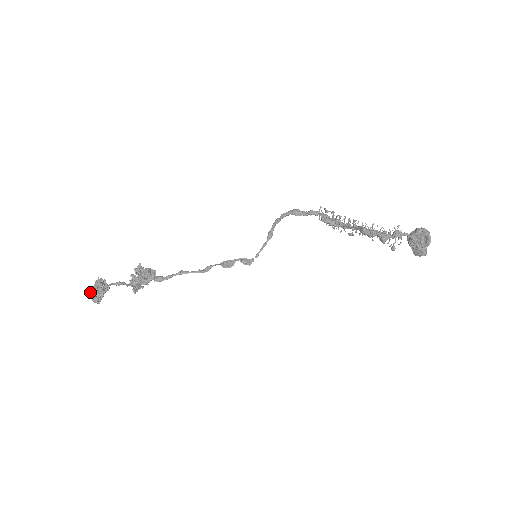
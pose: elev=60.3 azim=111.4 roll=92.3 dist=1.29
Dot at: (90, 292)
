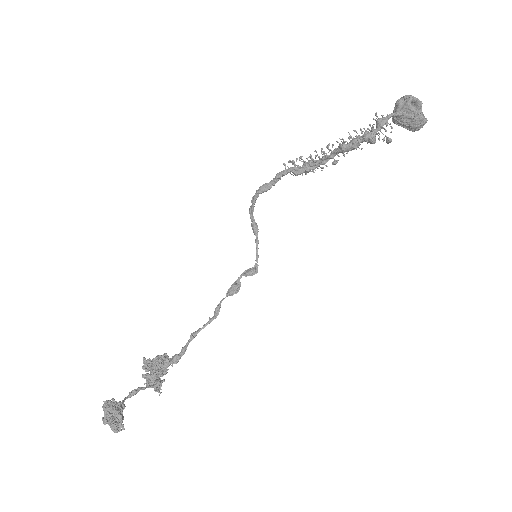
Dot at: (104, 424)
